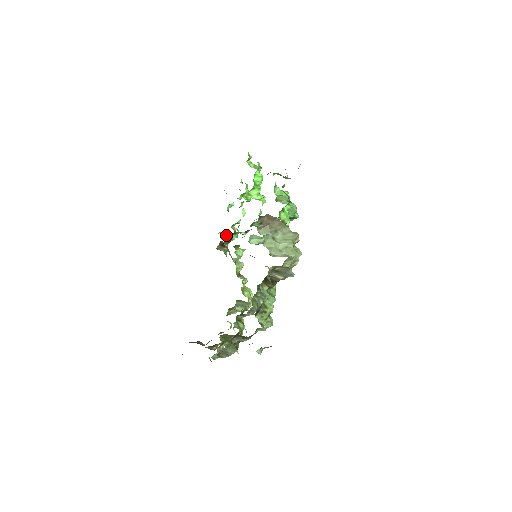
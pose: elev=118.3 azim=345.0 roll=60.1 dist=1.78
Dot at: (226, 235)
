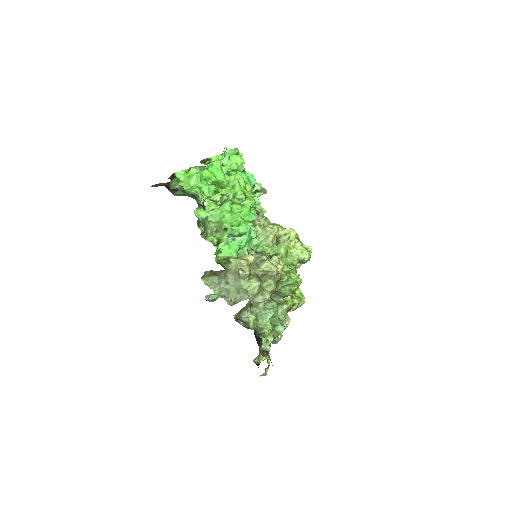
Dot at: occluded
